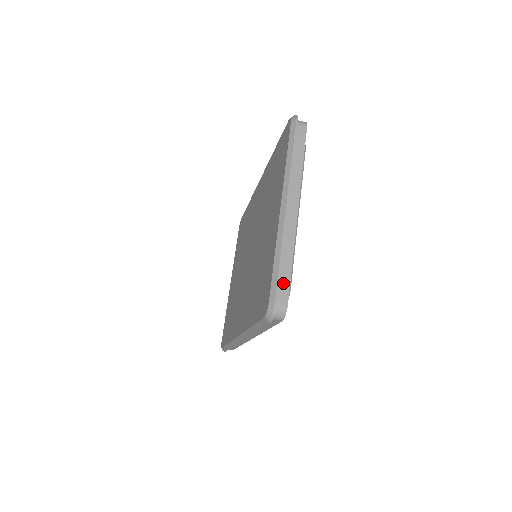
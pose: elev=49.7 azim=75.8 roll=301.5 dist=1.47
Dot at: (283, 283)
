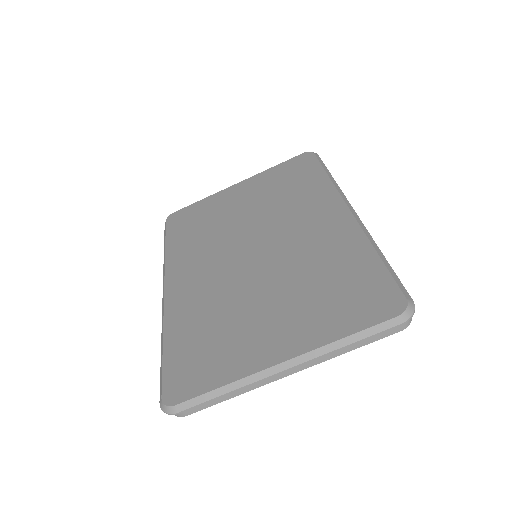
Dot at: (202, 404)
